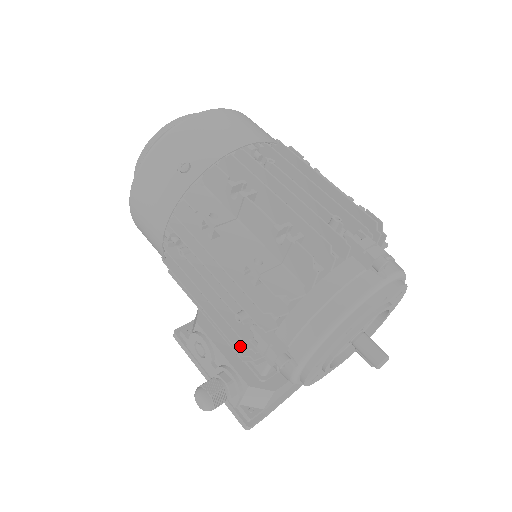
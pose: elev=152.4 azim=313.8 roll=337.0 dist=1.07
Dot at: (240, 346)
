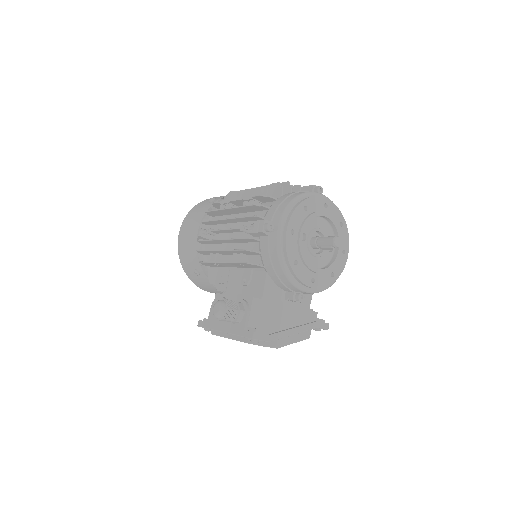
Dot at: (244, 250)
